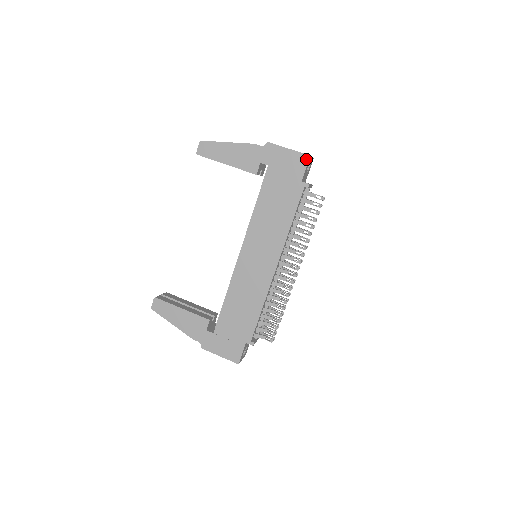
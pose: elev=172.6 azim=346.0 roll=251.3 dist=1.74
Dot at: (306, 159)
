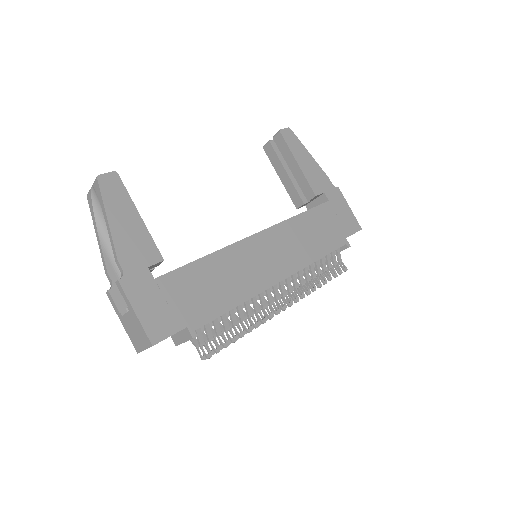
Dot at: (358, 228)
